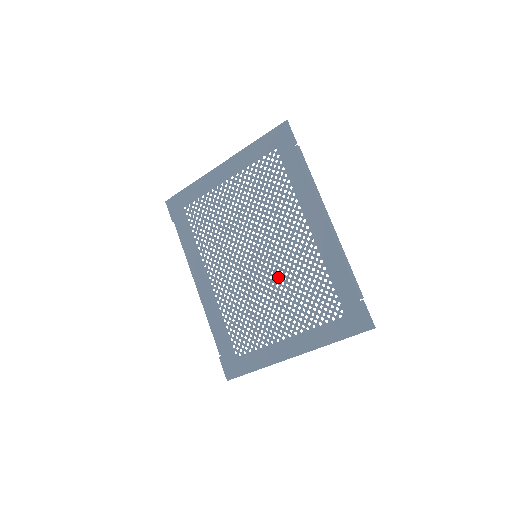
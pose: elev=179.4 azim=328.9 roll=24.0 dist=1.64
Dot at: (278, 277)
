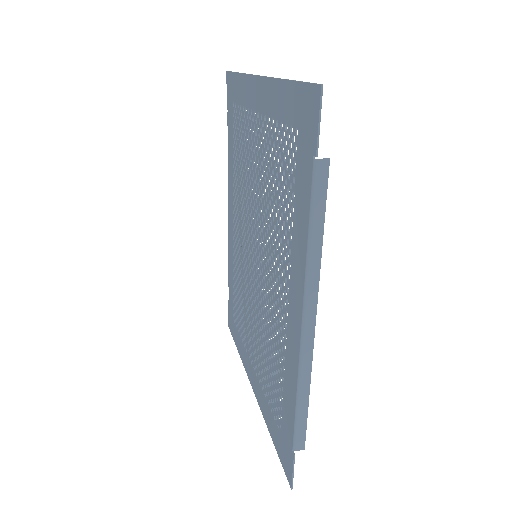
Dot at: (260, 308)
